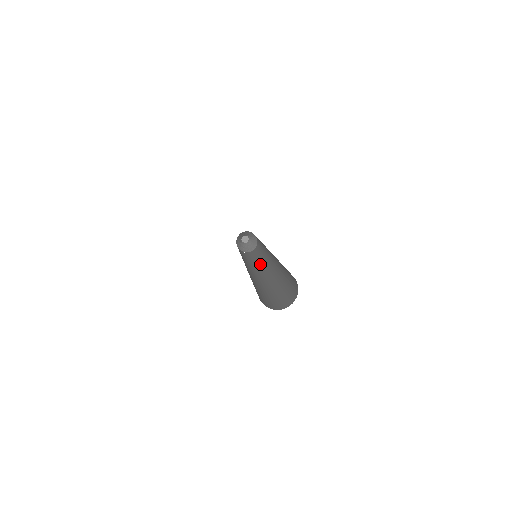
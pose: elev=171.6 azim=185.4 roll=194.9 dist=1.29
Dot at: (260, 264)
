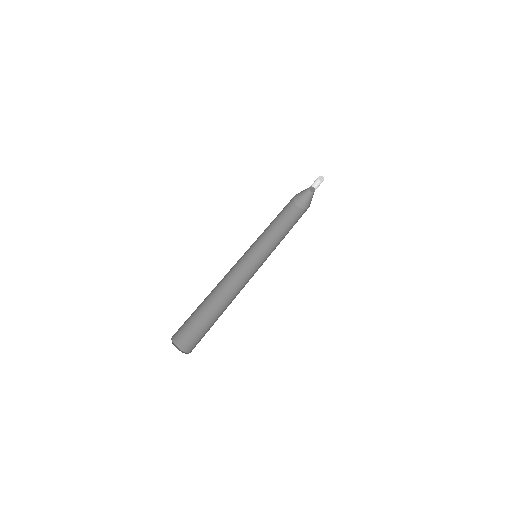
Dot at: (269, 254)
